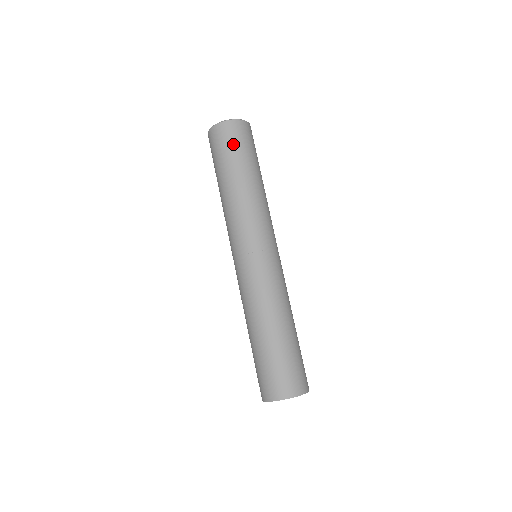
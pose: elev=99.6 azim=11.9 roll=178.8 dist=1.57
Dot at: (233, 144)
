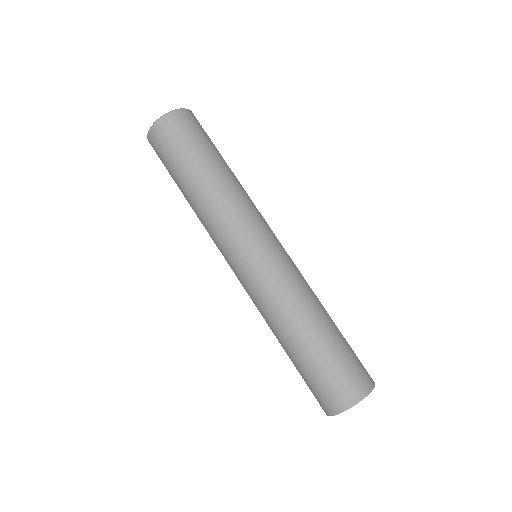
Dot at: (179, 141)
